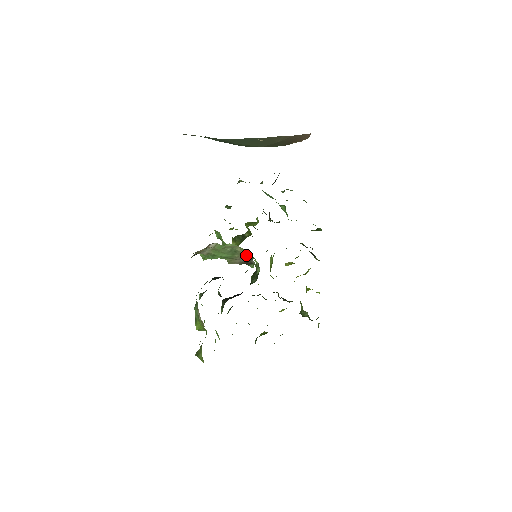
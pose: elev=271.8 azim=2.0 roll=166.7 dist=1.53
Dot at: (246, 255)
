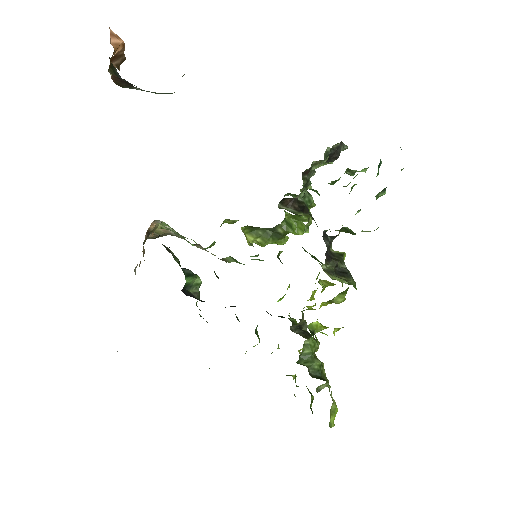
Dot at: occluded
